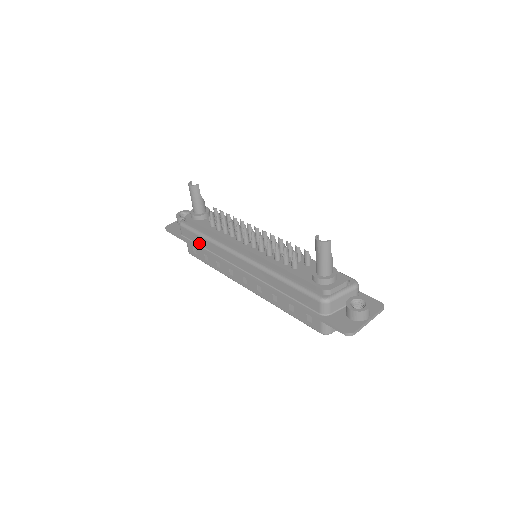
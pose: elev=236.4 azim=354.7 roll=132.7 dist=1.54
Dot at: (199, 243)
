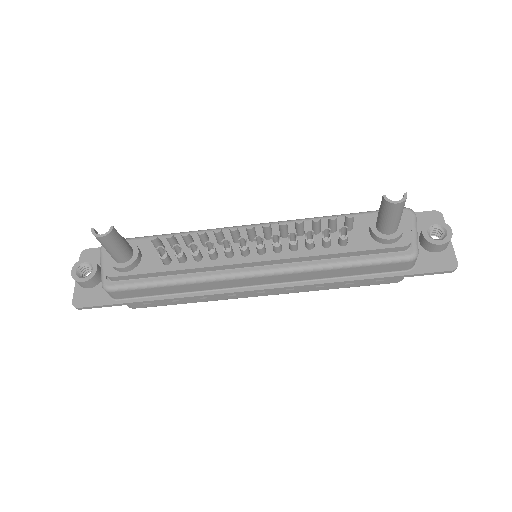
Dot at: (162, 293)
